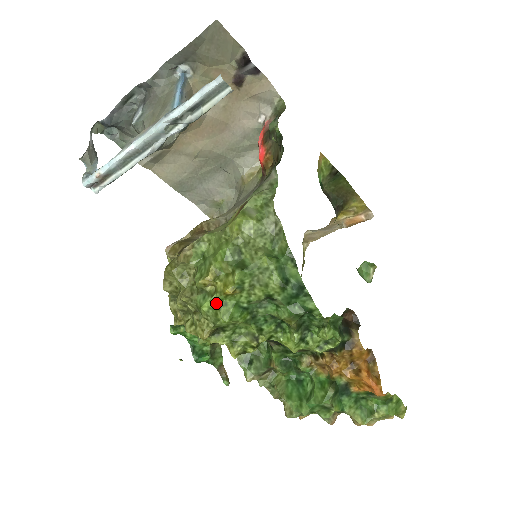
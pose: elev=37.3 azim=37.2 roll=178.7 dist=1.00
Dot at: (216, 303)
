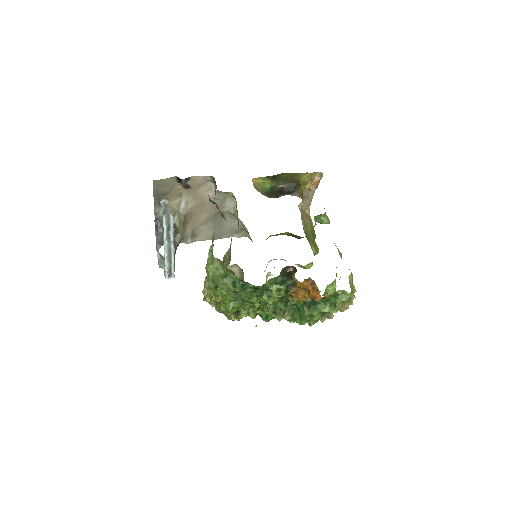
Dot at: (223, 305)
